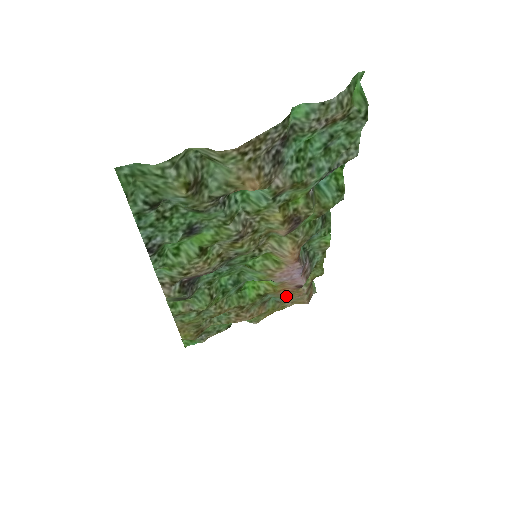
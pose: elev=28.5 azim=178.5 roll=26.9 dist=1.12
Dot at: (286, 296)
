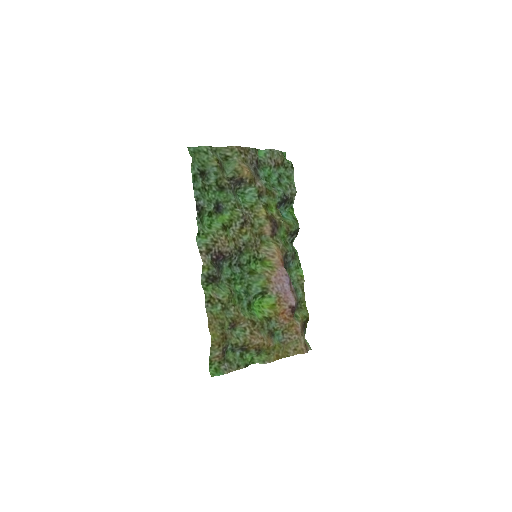
Dot at: (286, 332)
